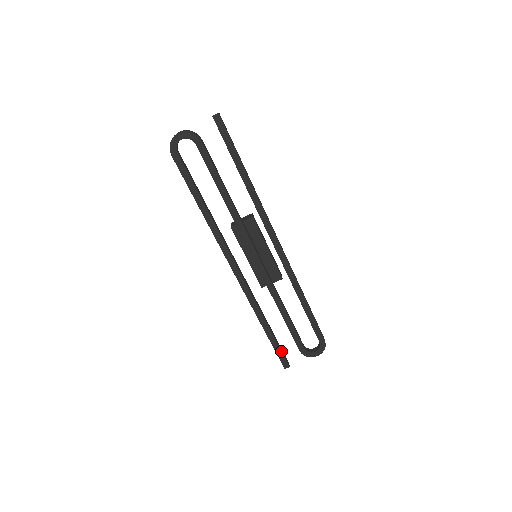
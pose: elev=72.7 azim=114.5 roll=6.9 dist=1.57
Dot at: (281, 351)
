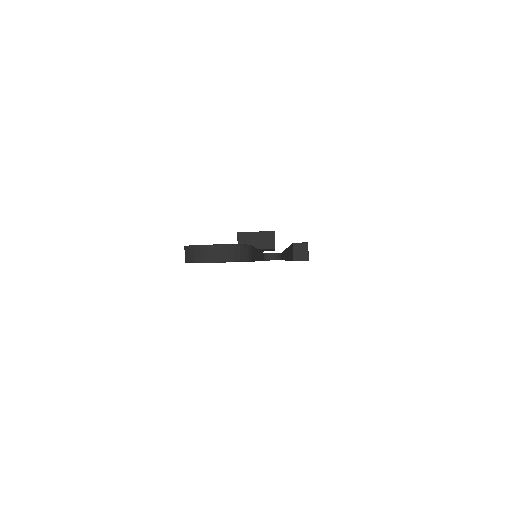
Dot at: occluded
